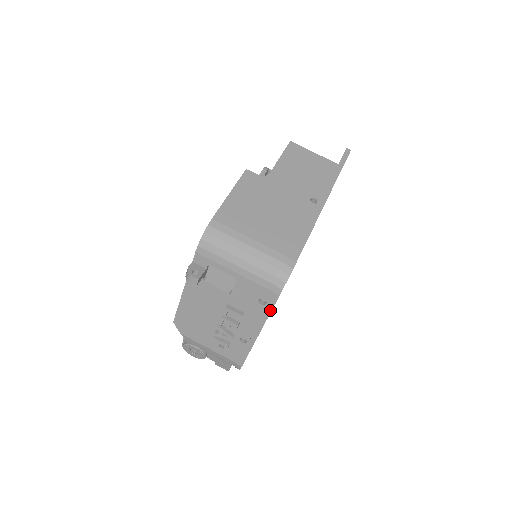
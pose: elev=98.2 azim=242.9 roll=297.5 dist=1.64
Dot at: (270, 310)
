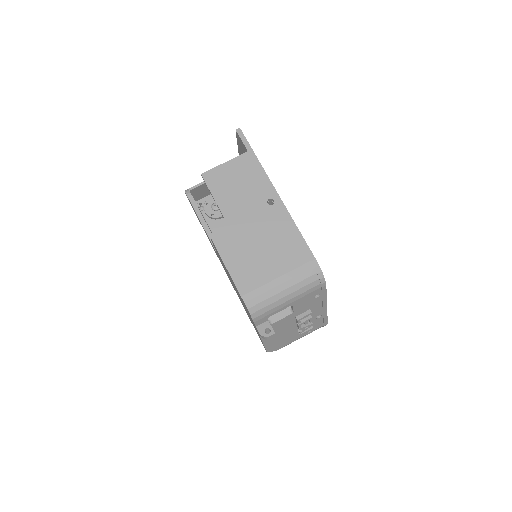
Dot at: (325, 294)
